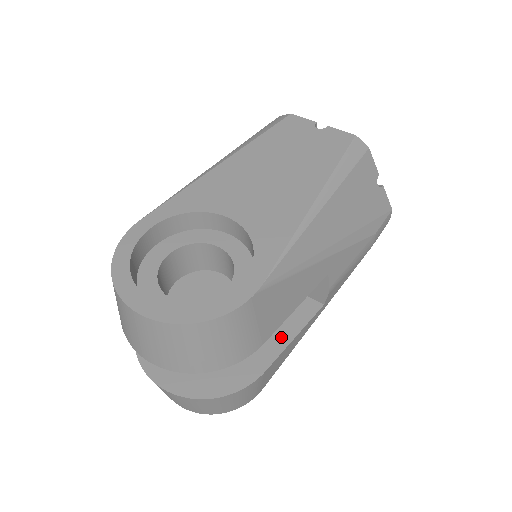
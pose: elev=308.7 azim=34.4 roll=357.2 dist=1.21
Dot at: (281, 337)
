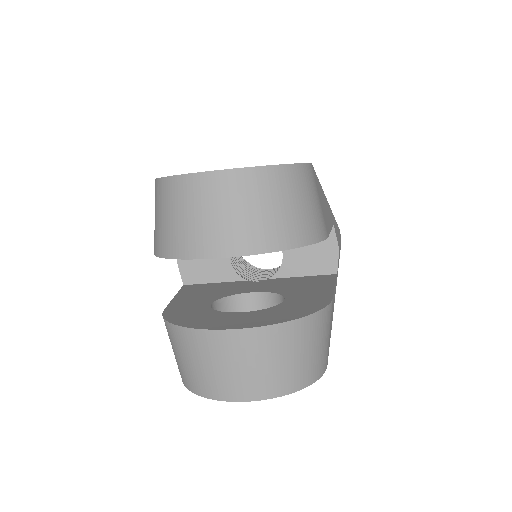
Dot at: (323, 288)
